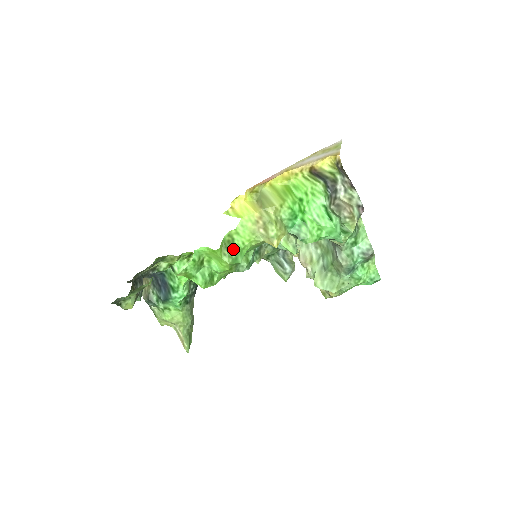
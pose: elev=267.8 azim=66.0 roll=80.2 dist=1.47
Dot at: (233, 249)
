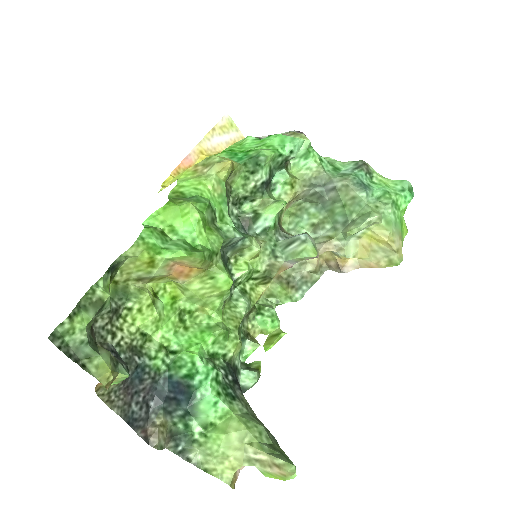
Dot at: (188, 198)
